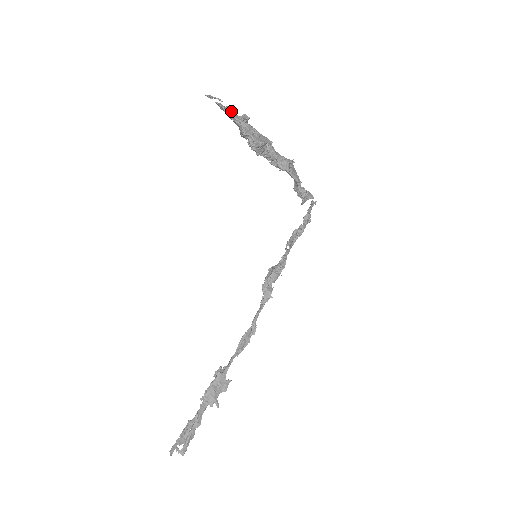
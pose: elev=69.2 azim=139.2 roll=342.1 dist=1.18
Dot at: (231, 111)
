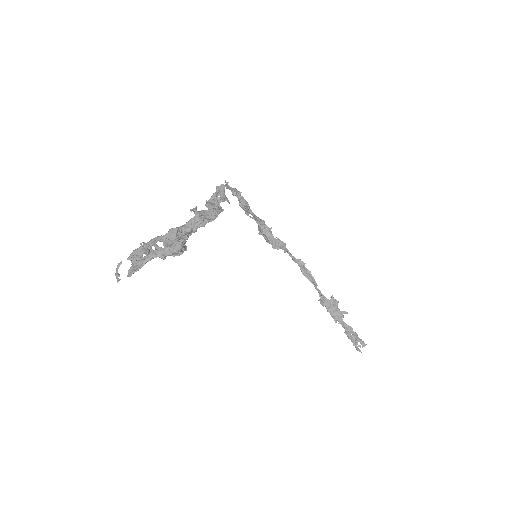
Dot at: (134, 257)
